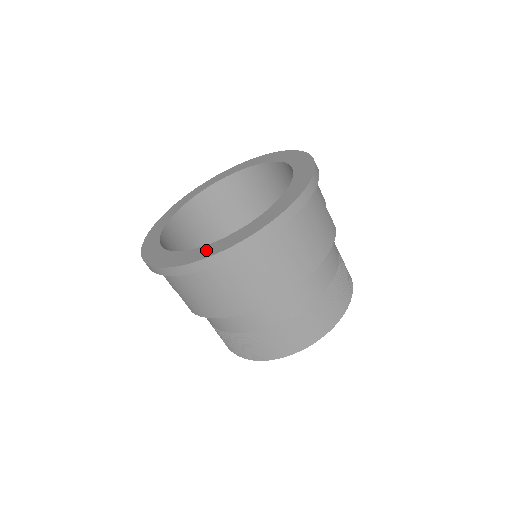
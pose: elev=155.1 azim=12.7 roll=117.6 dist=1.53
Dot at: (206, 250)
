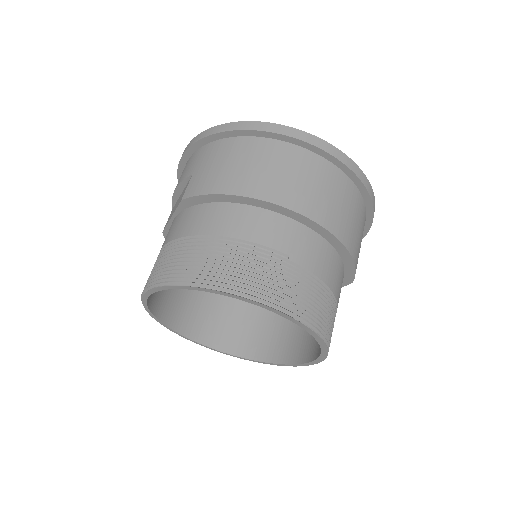
Dot at: occluded
